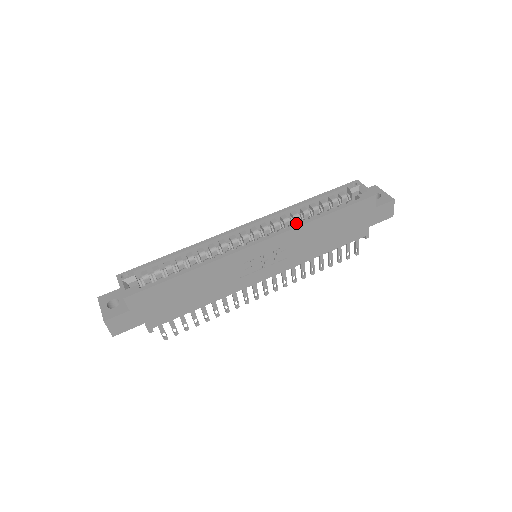
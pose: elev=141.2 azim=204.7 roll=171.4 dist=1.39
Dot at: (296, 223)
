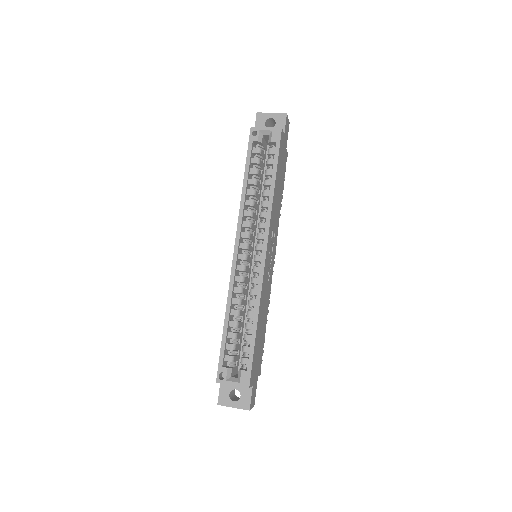
Dot at: (255, 206)
